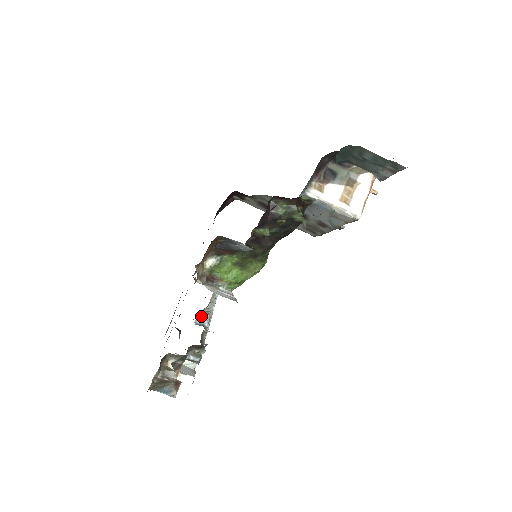
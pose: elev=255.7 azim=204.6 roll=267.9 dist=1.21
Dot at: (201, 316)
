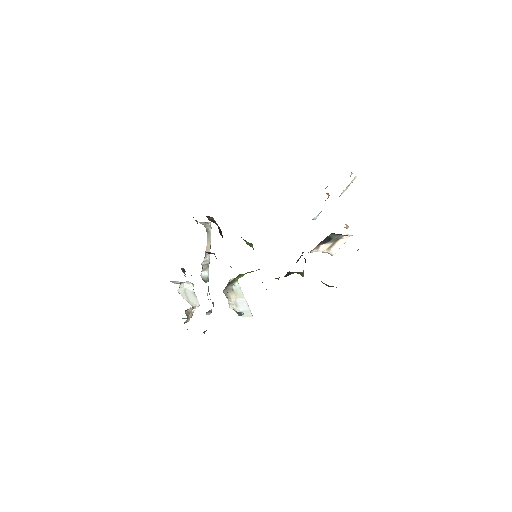
Dot at: (204, 269)
